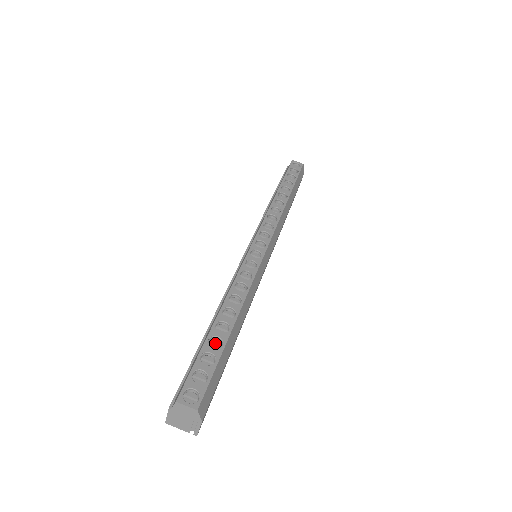
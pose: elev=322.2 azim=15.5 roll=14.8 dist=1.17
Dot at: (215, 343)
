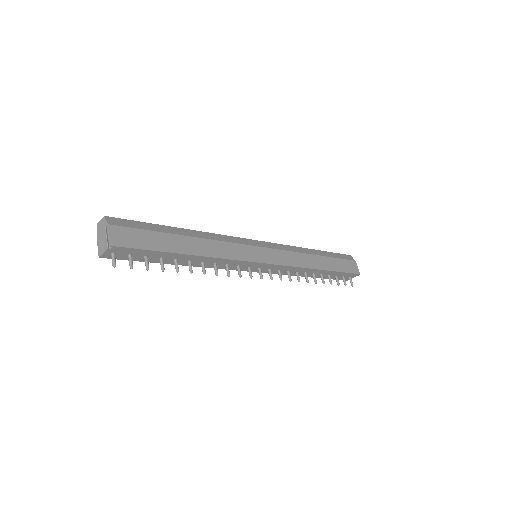
Dot at: occluded
